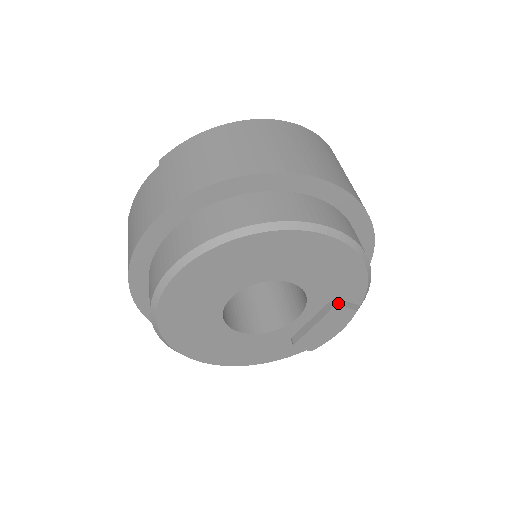
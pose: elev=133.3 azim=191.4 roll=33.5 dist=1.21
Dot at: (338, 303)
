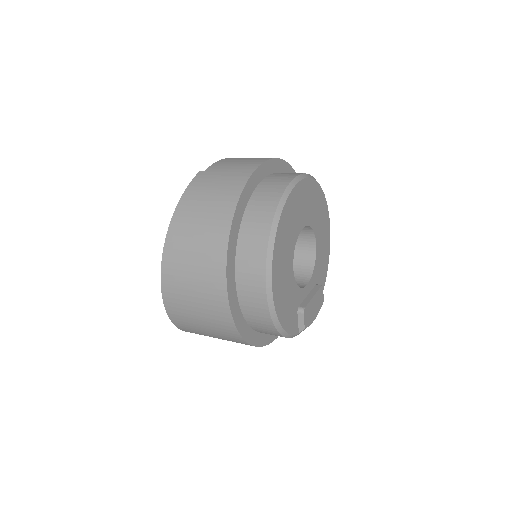
Dot at: occluded
